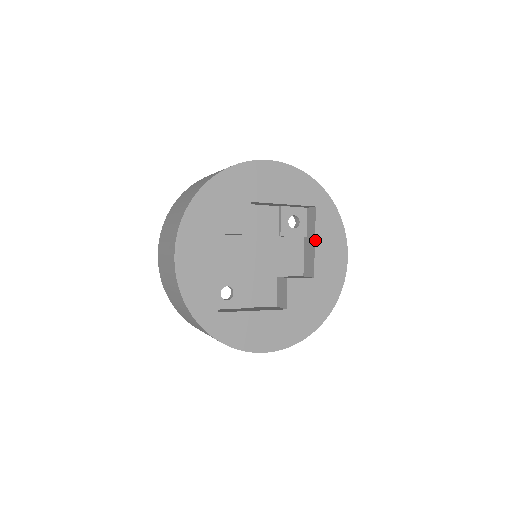
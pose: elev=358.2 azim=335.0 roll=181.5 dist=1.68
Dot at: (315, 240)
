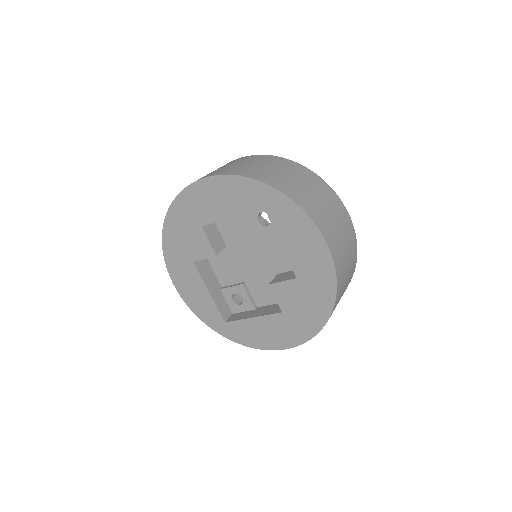
Dot at: (279, 240)
